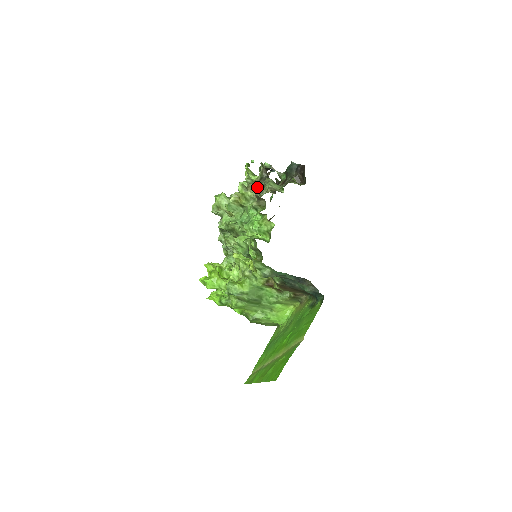
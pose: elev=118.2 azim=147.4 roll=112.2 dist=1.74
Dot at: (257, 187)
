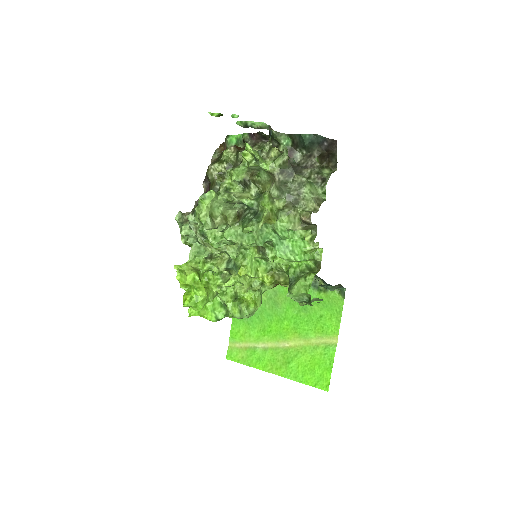
Dot at: (278, 186)
